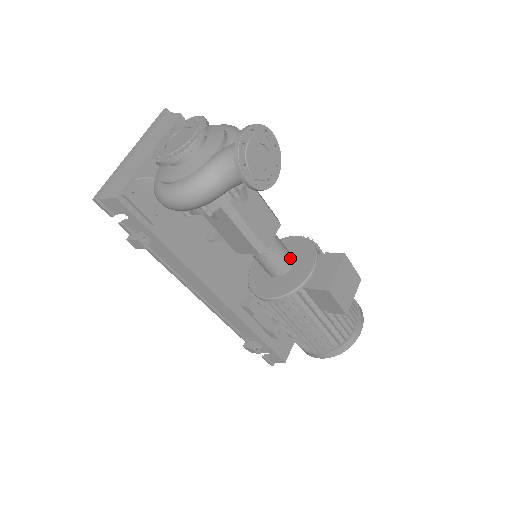
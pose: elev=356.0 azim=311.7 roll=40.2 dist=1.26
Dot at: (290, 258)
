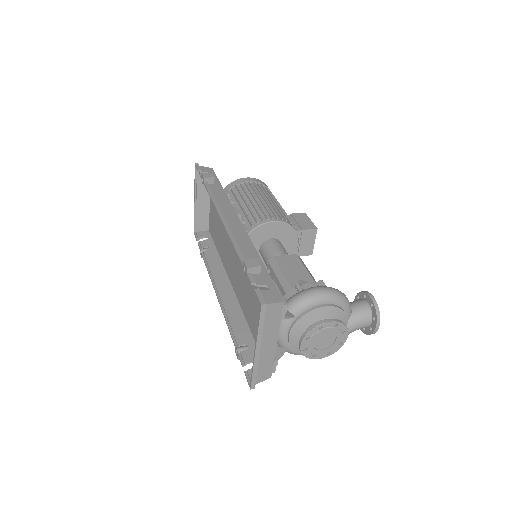
Dot at: occluded
